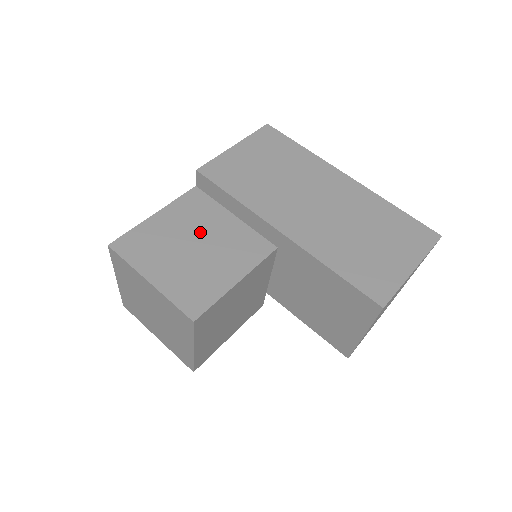
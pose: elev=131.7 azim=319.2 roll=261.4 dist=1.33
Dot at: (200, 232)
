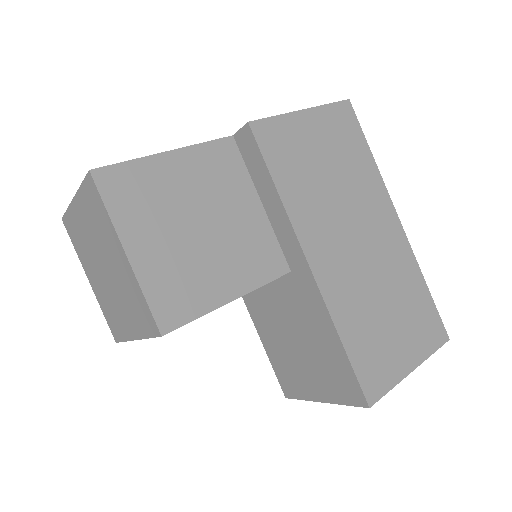
Dot at: (214, 208)
